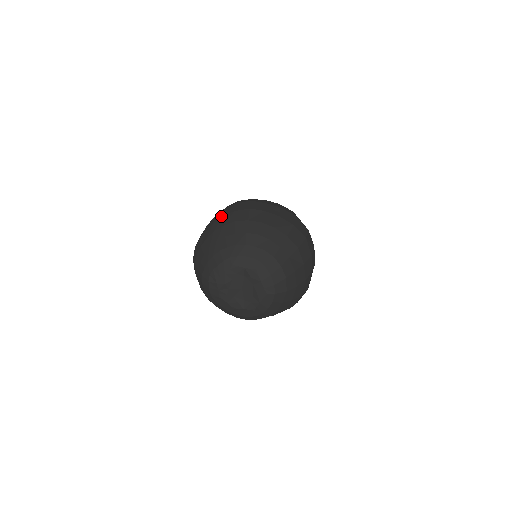
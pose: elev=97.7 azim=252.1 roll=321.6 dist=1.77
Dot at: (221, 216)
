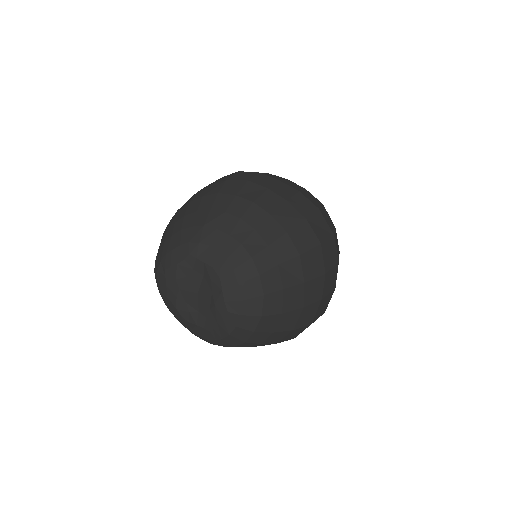
Dot at: occluded
